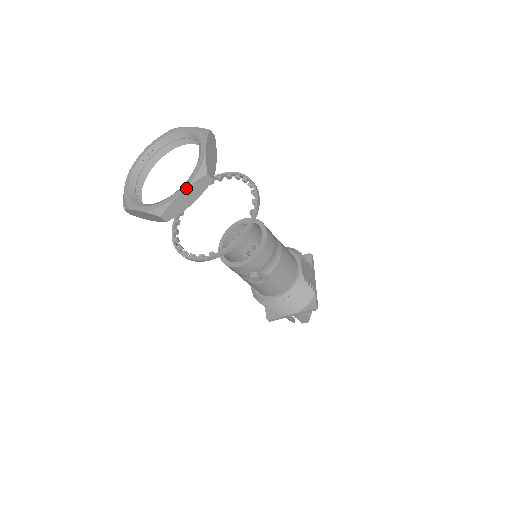
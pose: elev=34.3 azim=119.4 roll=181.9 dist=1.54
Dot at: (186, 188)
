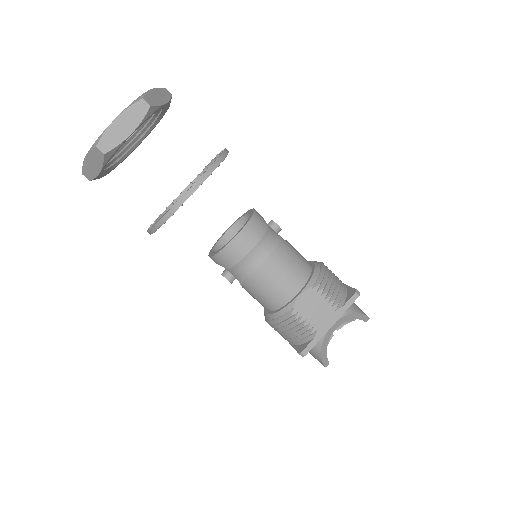
Dot at: (87, 155)
